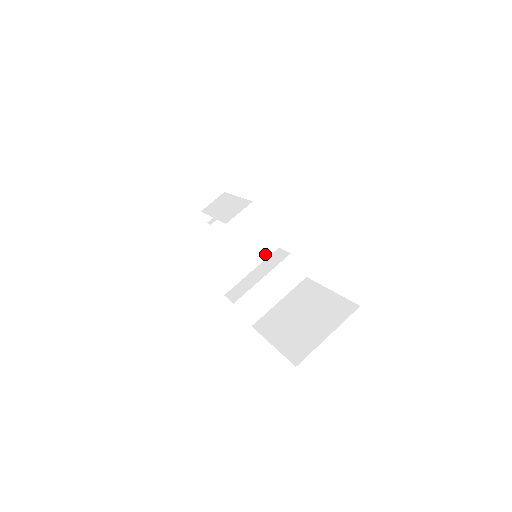
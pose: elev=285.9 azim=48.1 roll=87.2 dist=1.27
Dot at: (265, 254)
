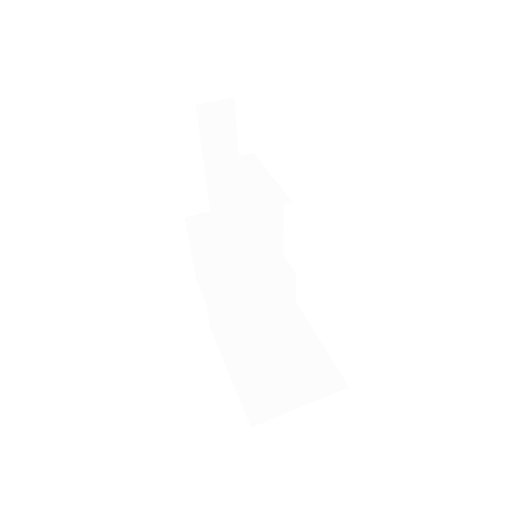
Dot at: (265, 255)
